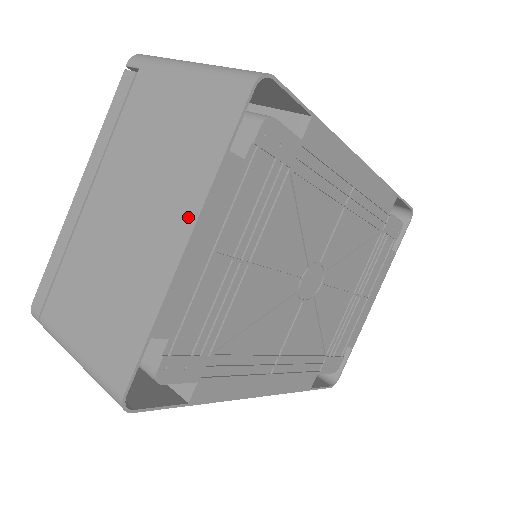
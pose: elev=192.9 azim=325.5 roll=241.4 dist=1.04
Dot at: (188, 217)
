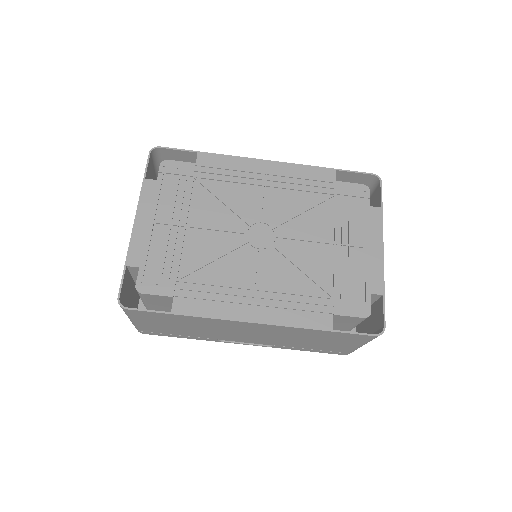
Dot at: occluded
